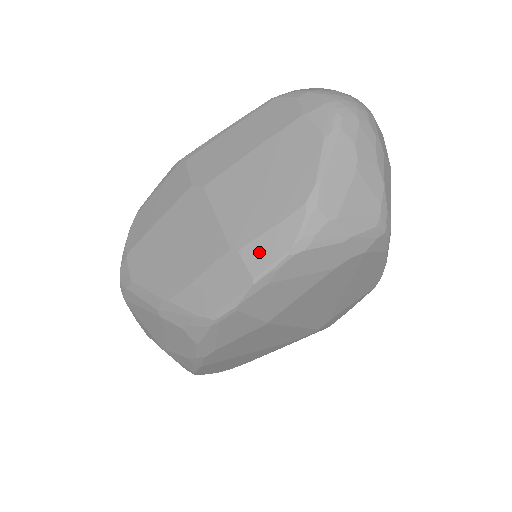
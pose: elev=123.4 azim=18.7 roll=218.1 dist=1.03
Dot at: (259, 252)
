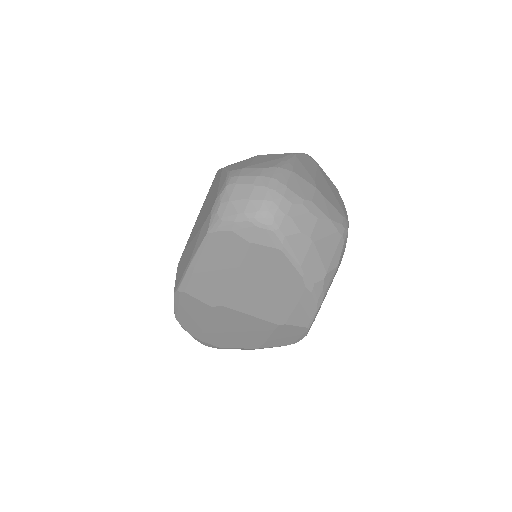
Dot at: (299, 318)
